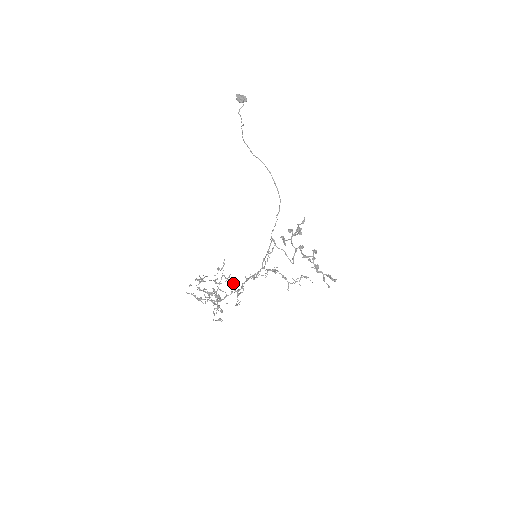
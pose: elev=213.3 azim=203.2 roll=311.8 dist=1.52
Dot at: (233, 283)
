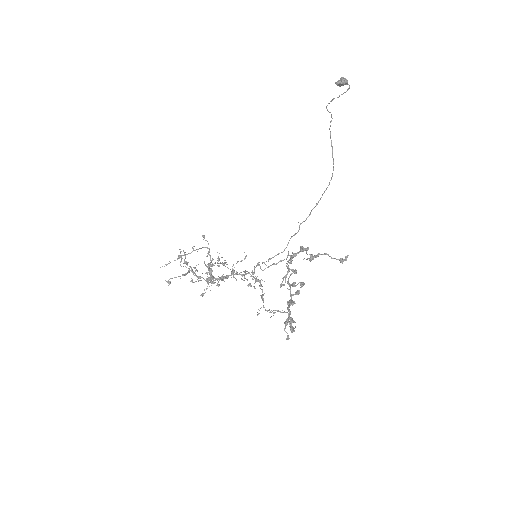
Dot at: (212, 263)
